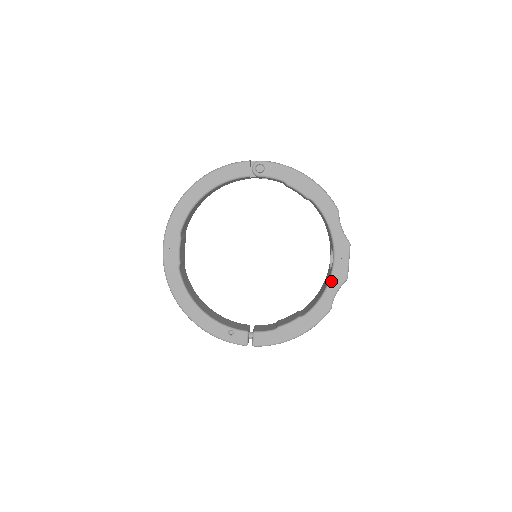
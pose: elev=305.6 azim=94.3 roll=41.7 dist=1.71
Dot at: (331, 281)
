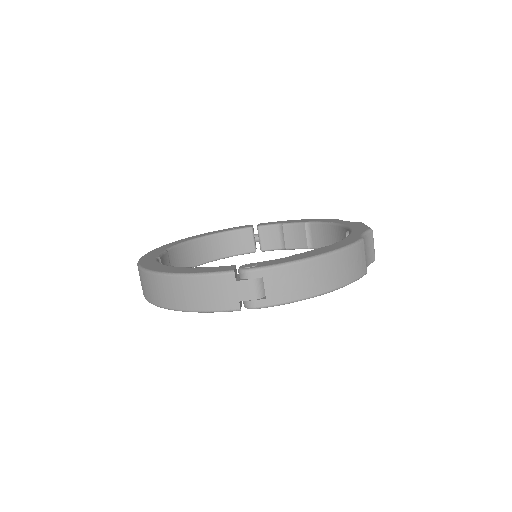
Dot at: occluded
